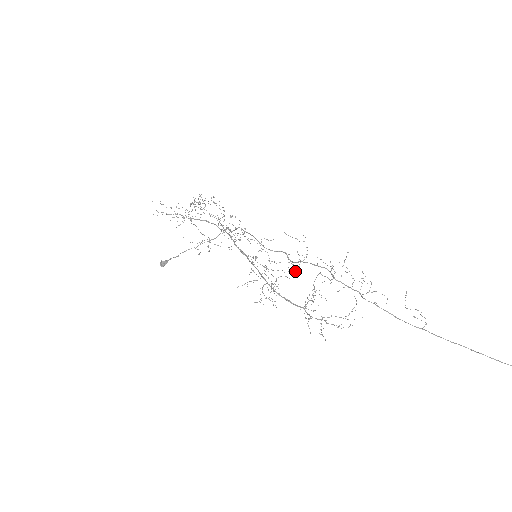
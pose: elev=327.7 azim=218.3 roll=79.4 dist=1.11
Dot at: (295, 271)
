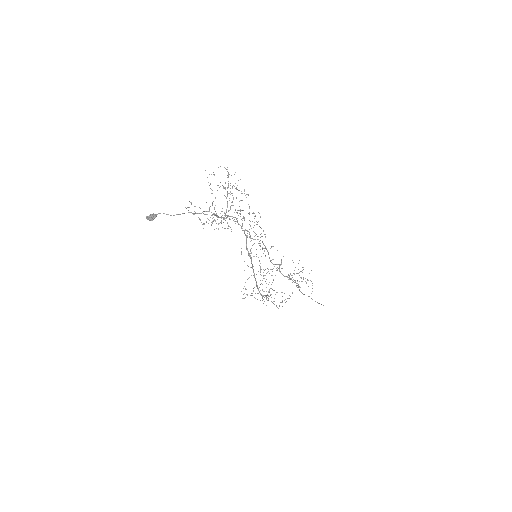
Dot at: occluded
